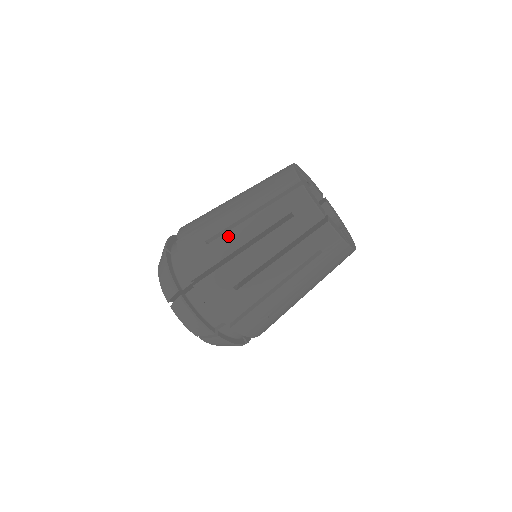
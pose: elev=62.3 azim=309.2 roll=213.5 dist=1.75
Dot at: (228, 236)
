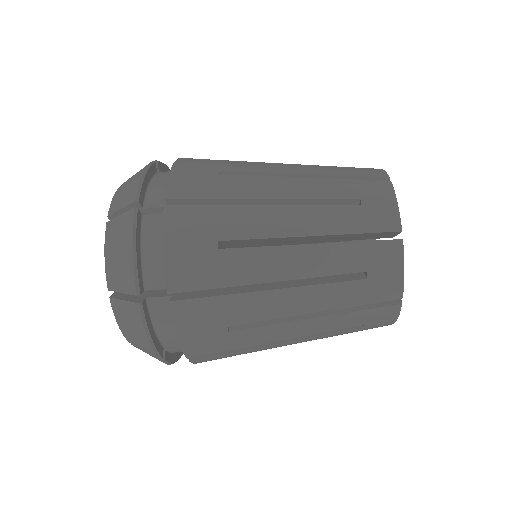
Dot at: (267, 331)
